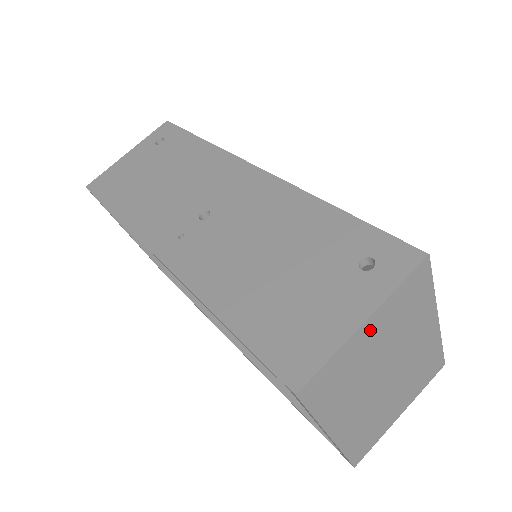
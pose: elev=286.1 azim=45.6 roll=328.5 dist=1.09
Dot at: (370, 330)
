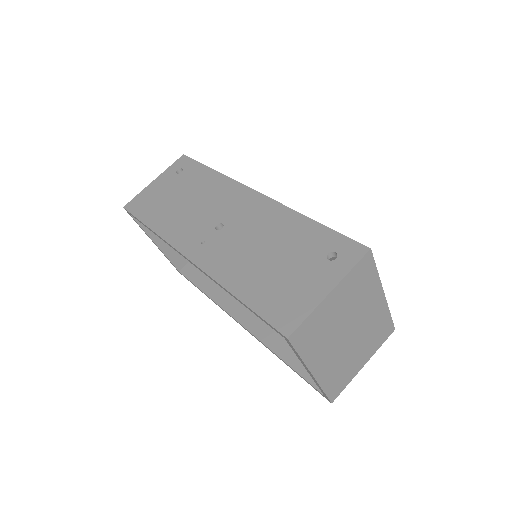
Dot at: (334, 298)
